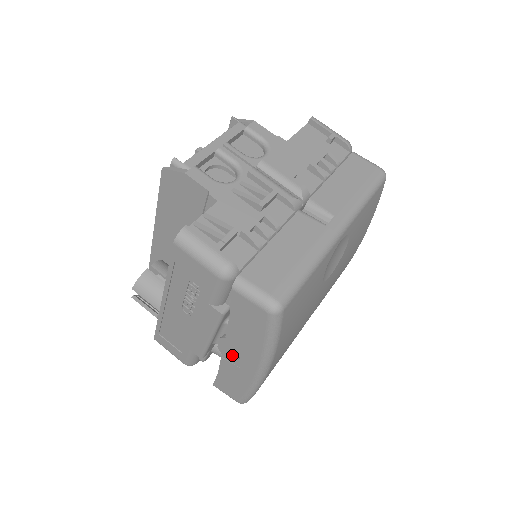
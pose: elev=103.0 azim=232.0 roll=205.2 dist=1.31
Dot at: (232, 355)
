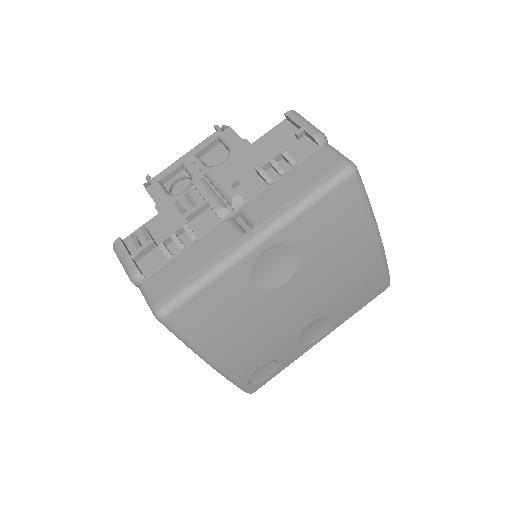
Dot at: occluded
